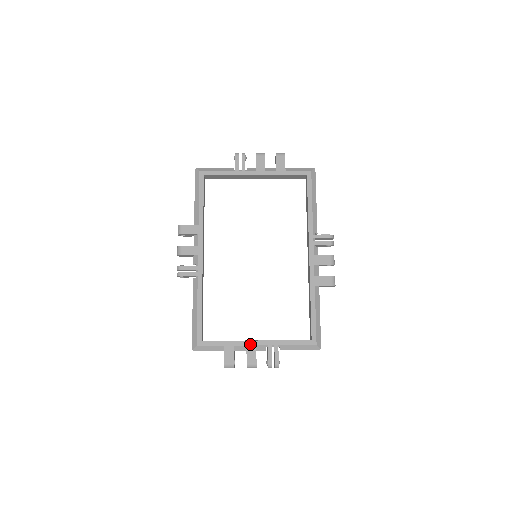
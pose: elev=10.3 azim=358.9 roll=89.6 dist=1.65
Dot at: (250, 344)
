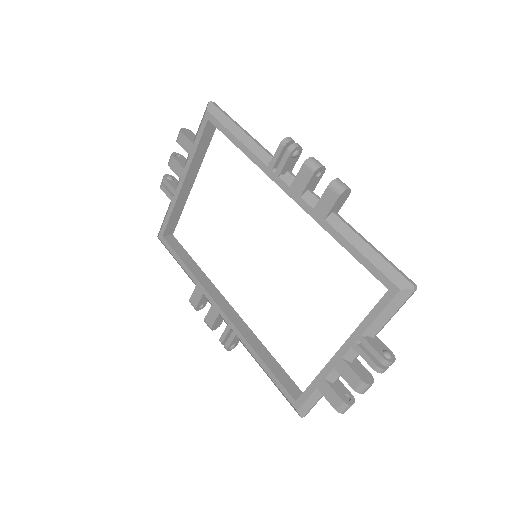
Dot at: (335, 363)
